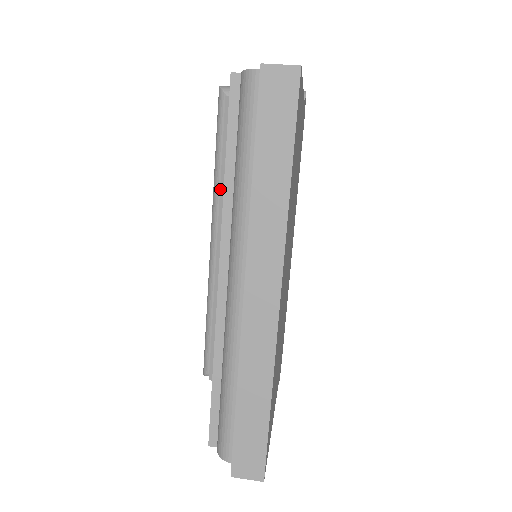
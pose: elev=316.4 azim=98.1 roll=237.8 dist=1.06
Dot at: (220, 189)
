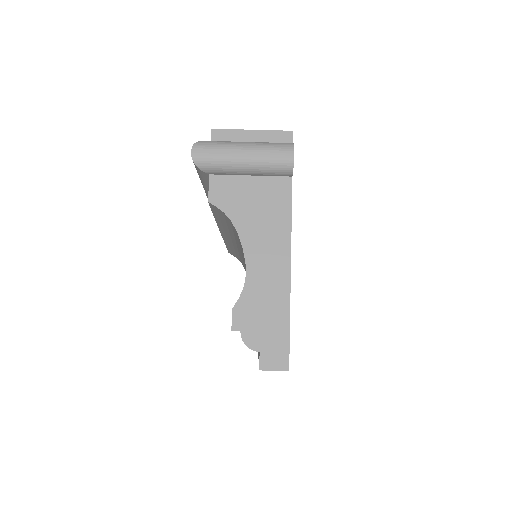
Dot at: (217, 224)
